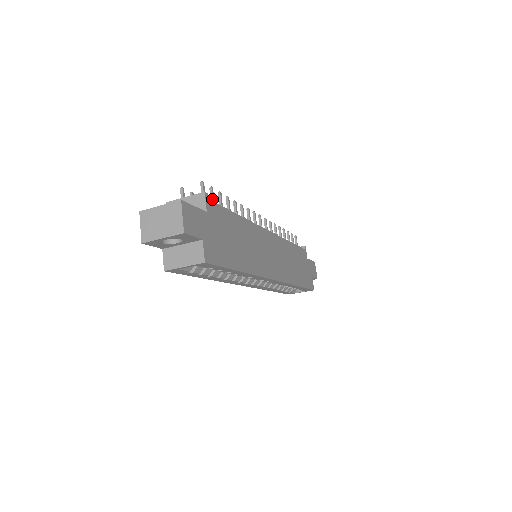
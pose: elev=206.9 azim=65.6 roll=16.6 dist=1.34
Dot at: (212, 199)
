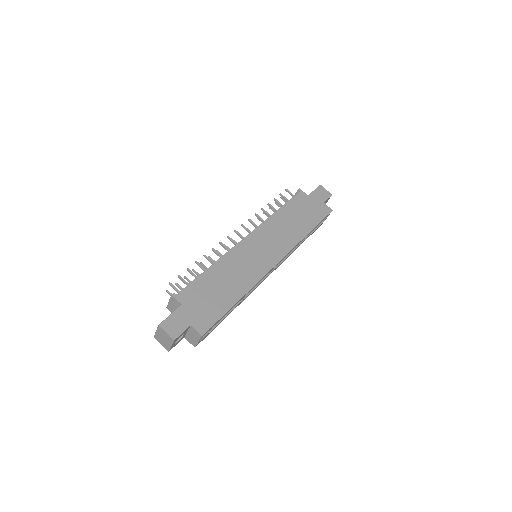
Dot at: (184, 283)
